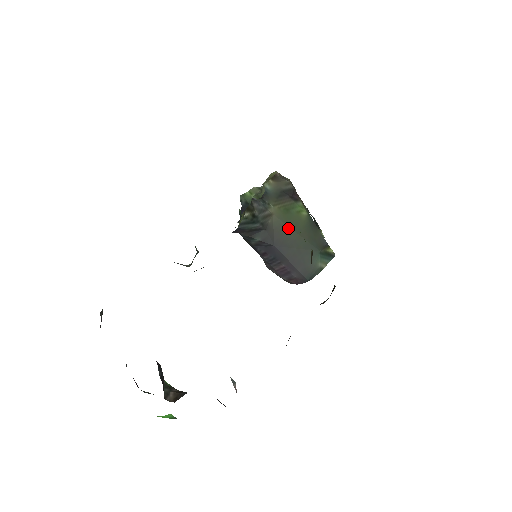
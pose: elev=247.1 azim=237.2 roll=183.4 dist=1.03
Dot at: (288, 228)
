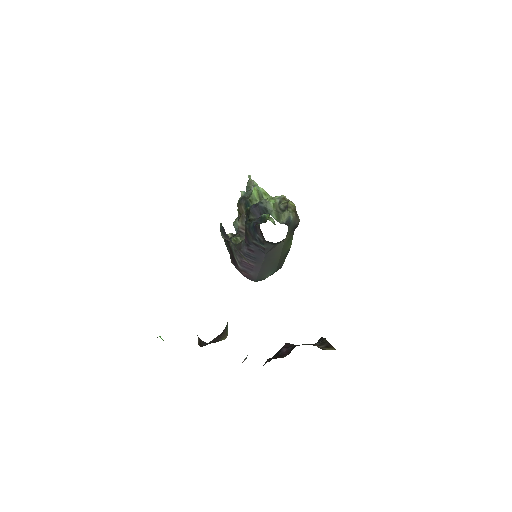
Dot at: (281, 250)
